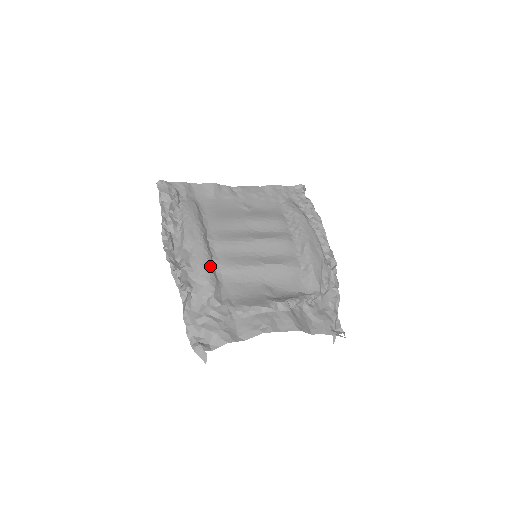
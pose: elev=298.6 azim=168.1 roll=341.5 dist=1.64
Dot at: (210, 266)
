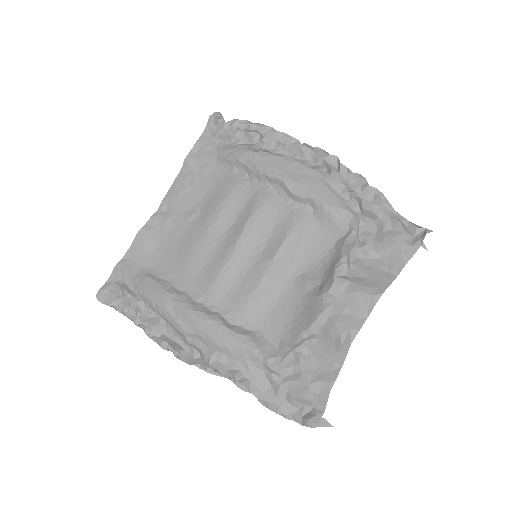
Dot at: (229, 331)
